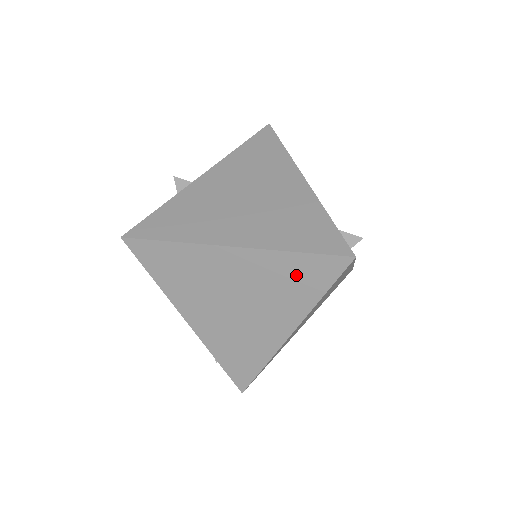
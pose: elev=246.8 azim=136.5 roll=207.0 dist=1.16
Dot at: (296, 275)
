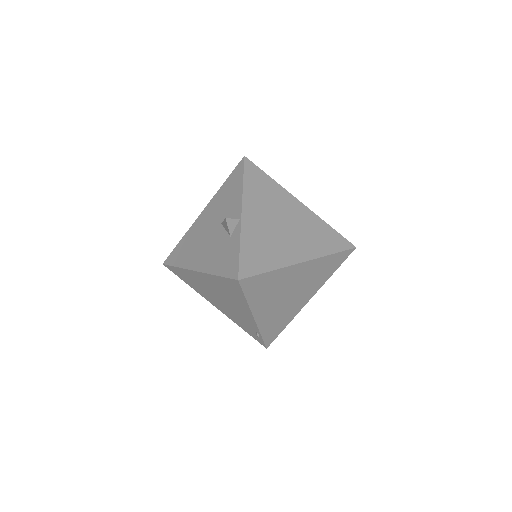
Dot at: (327, 266)
